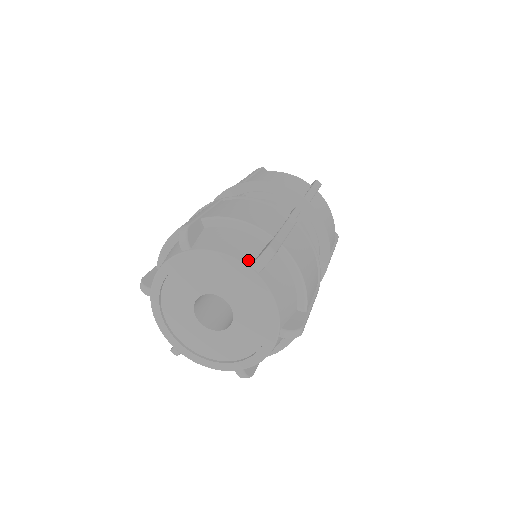
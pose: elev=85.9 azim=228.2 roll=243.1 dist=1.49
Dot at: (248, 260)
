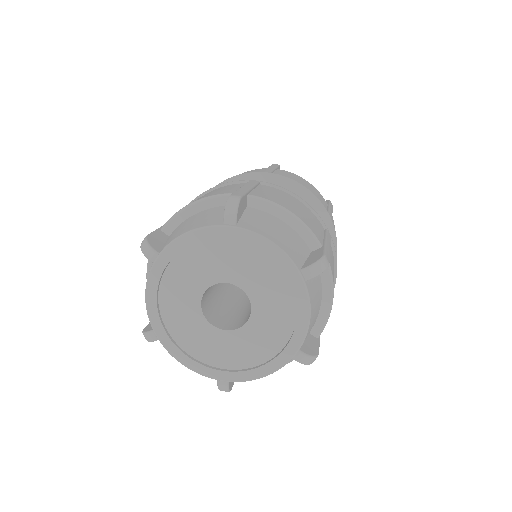
Dot at: (298, 262)
